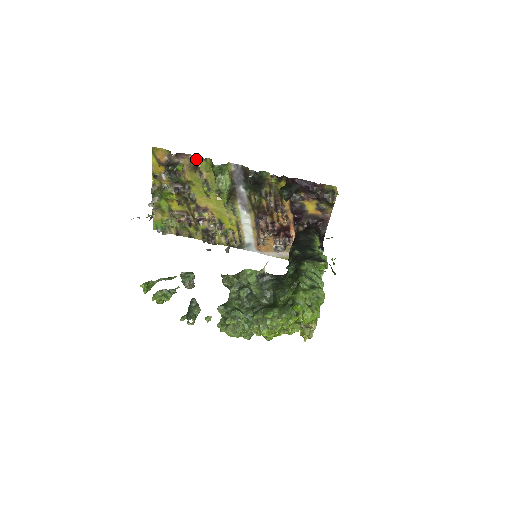
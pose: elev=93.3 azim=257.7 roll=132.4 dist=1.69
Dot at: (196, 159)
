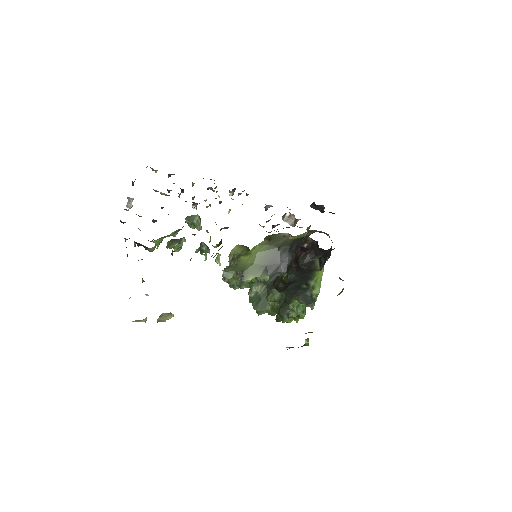
Dot at: occluded
